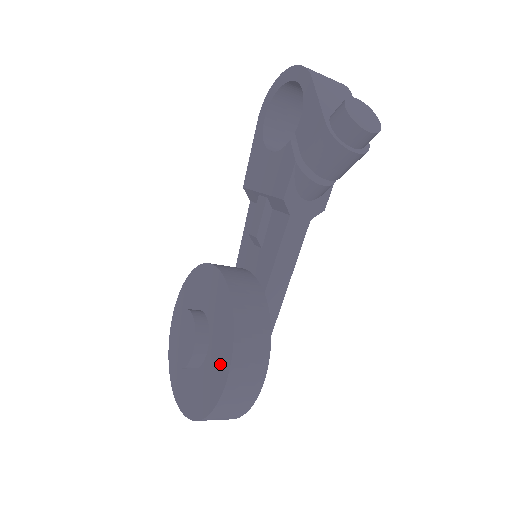
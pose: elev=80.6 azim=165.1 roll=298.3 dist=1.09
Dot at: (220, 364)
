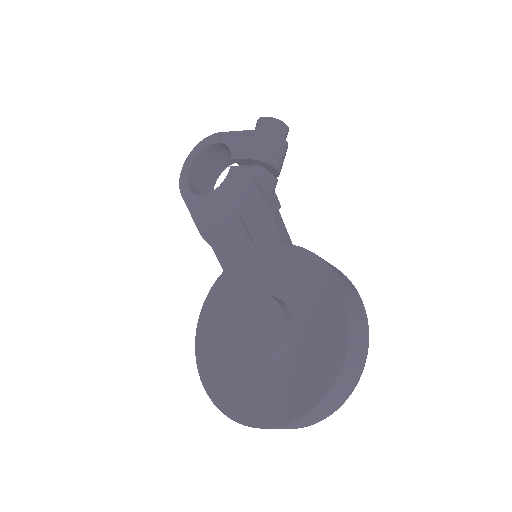
Dot at: (318, 288)
